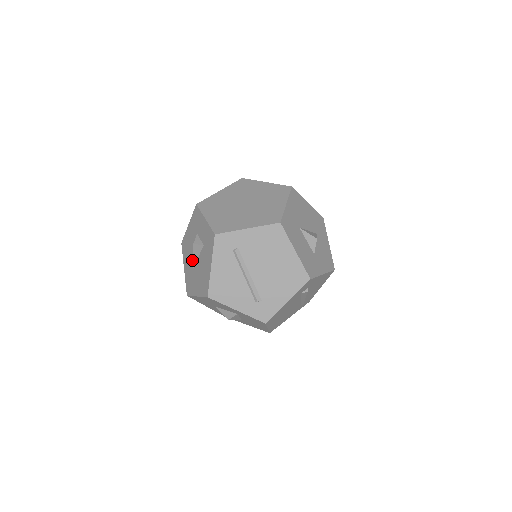
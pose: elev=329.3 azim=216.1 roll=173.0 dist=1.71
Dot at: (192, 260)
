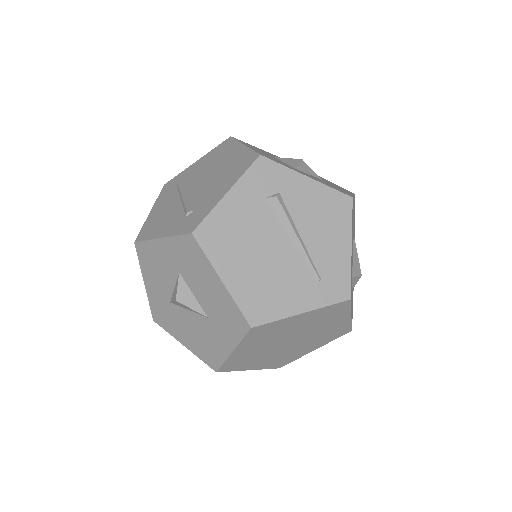
Dot at: occluded
